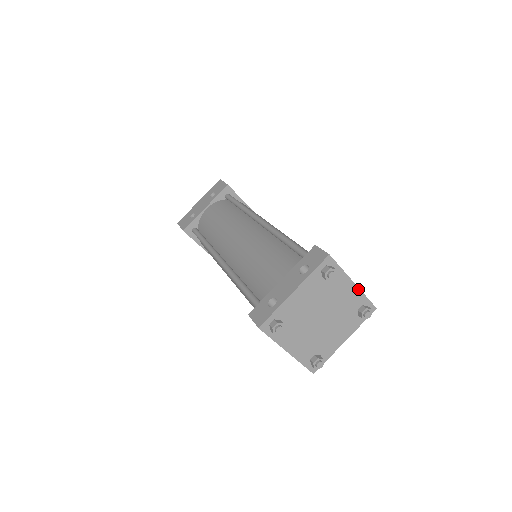
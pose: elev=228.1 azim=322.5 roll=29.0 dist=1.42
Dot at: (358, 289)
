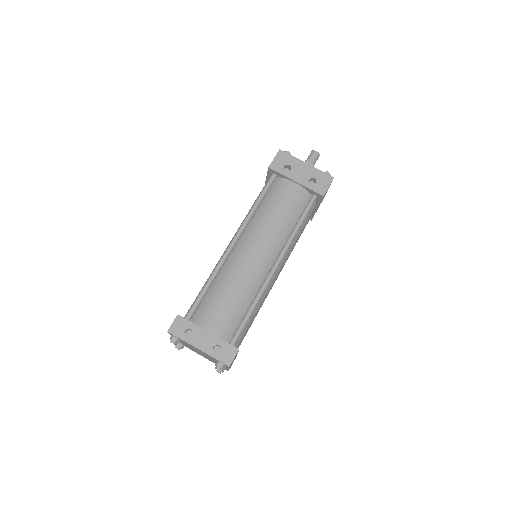
Dot at: (228, 369)
